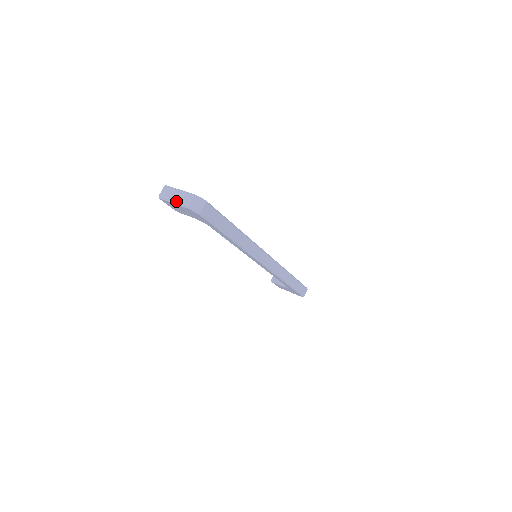
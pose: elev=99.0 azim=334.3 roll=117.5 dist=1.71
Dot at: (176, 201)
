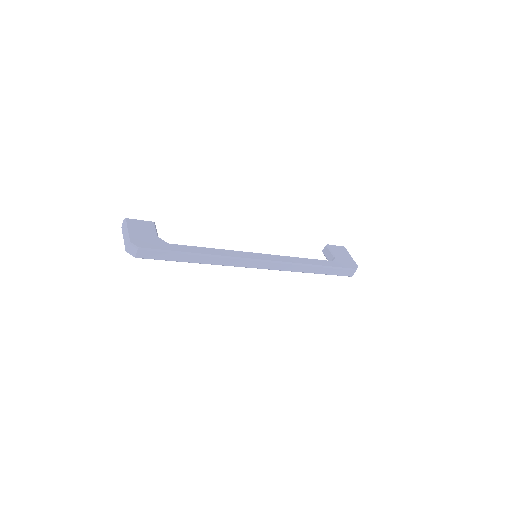
Dot at: (124, 240)
